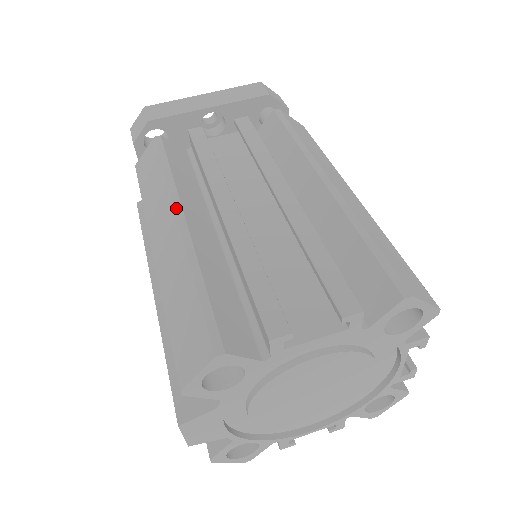
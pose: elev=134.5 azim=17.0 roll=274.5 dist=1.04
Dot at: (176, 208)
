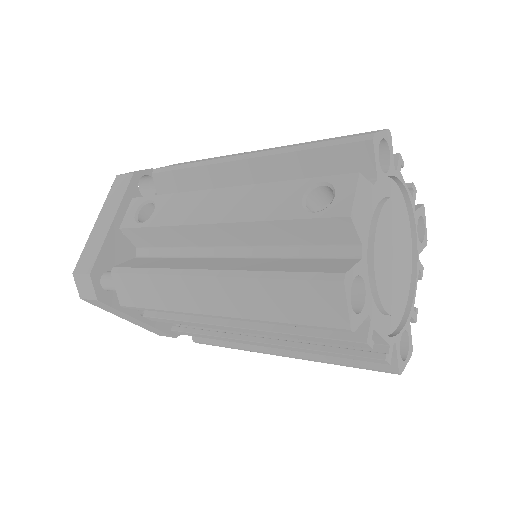
Dot at: occluded
